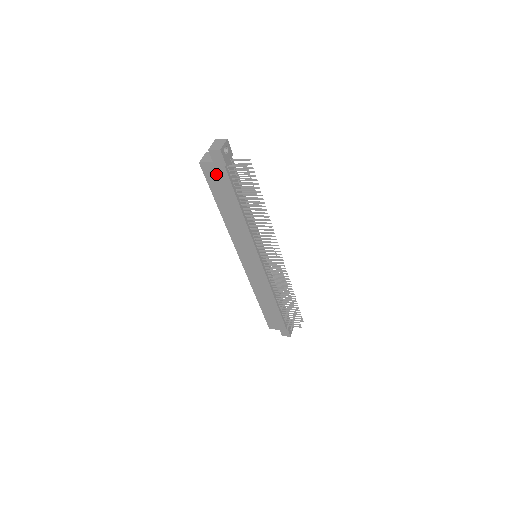
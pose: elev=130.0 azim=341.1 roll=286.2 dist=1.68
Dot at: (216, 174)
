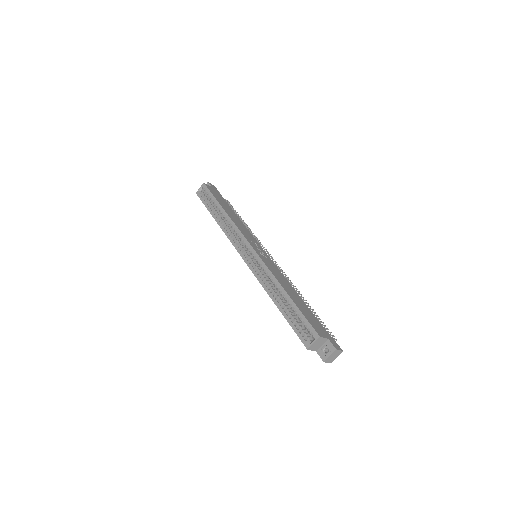
Dot at: occluded
